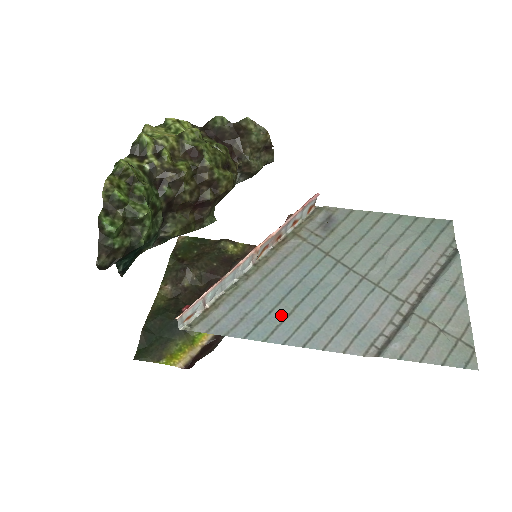
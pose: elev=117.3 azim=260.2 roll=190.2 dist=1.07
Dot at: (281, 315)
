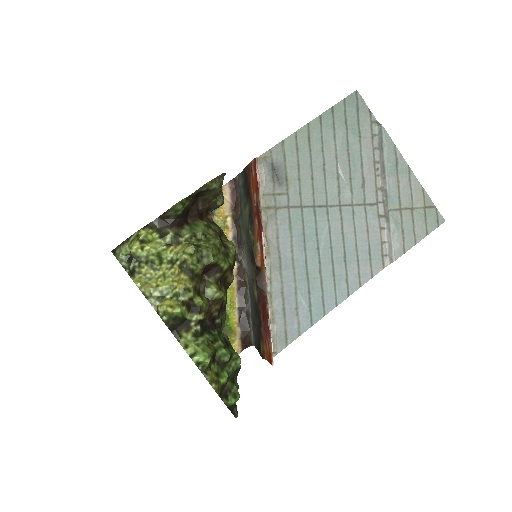
Dot at: (317, 288)
